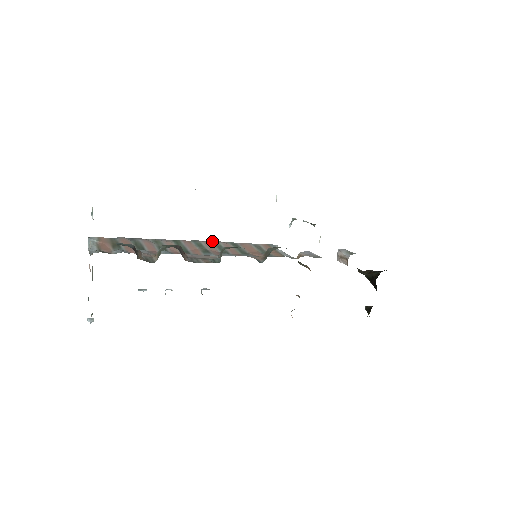
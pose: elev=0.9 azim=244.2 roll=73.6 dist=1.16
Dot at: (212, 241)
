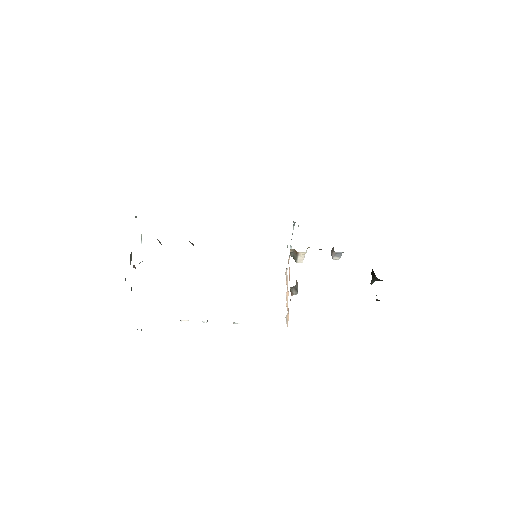
Dot at: occluded
